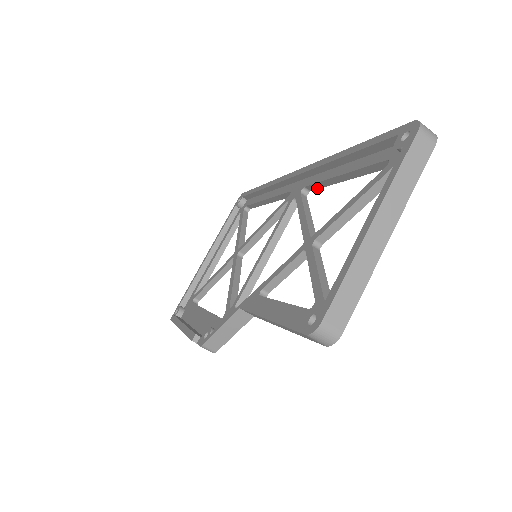
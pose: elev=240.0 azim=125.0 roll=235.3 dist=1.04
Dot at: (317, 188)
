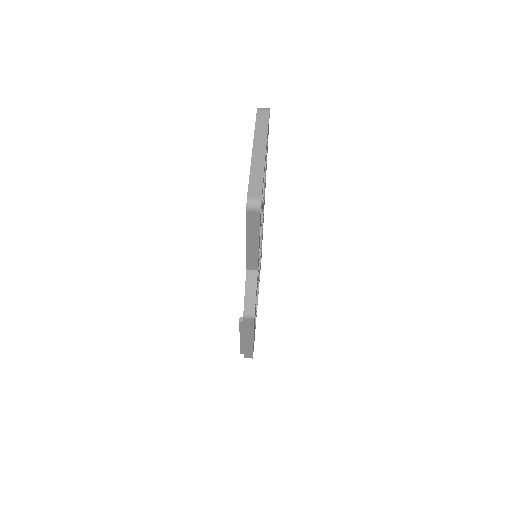
Dot at: (264, 194)
